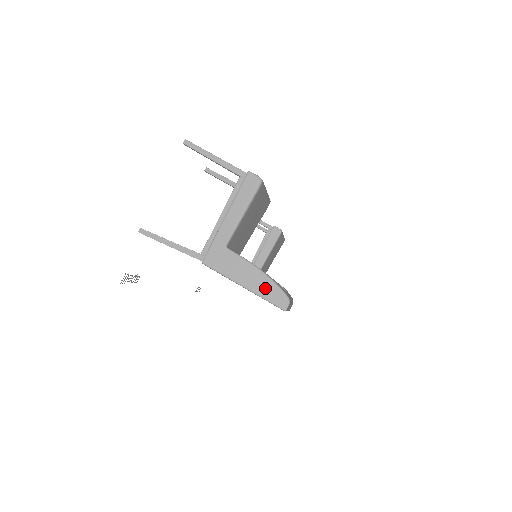
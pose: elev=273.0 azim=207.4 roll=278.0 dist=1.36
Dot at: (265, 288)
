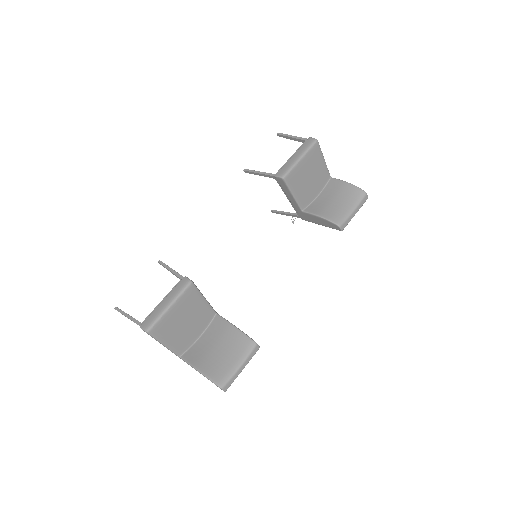
Dot at: occluded
